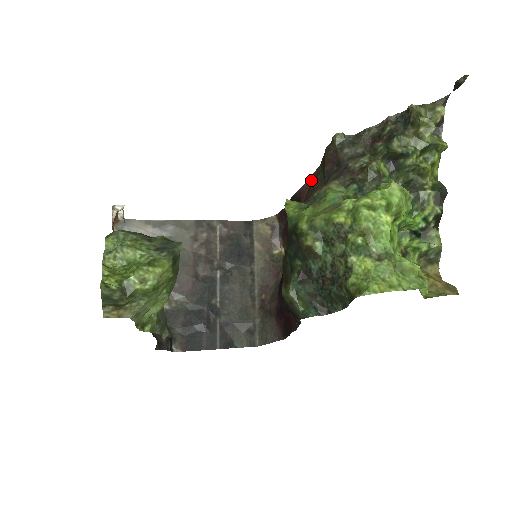
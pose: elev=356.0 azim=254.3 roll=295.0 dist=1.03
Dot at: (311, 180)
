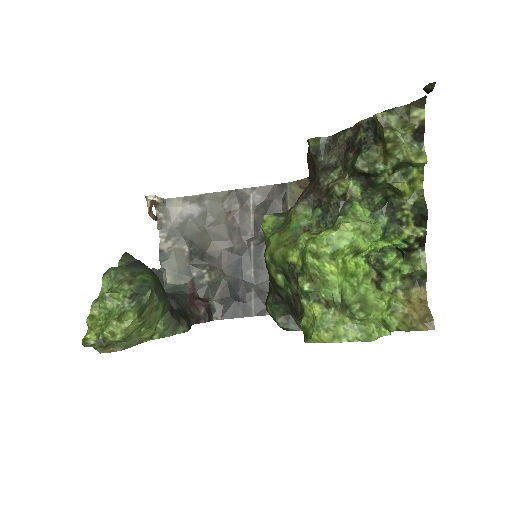
Dot at: occluded
